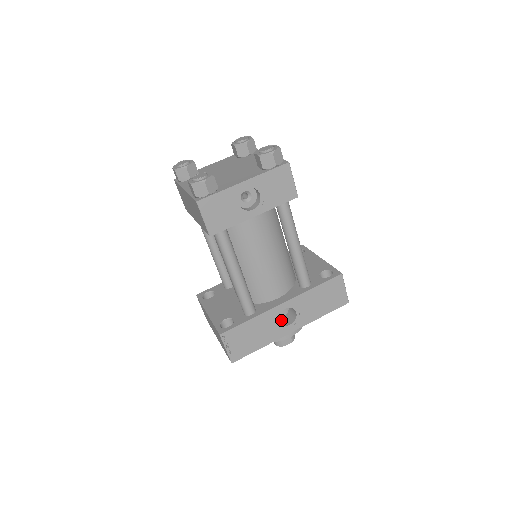
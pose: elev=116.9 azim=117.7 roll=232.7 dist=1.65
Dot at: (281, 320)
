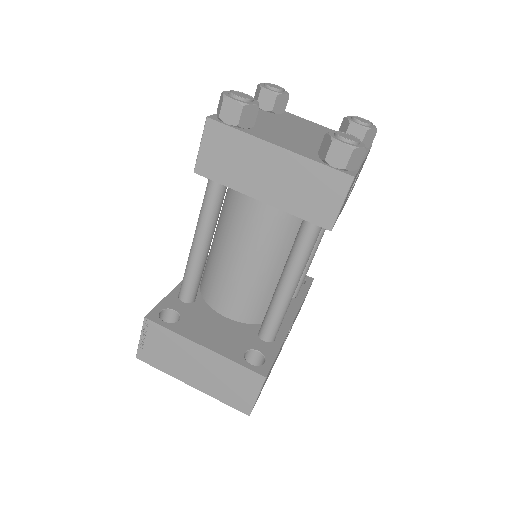
Dot at: occluded
